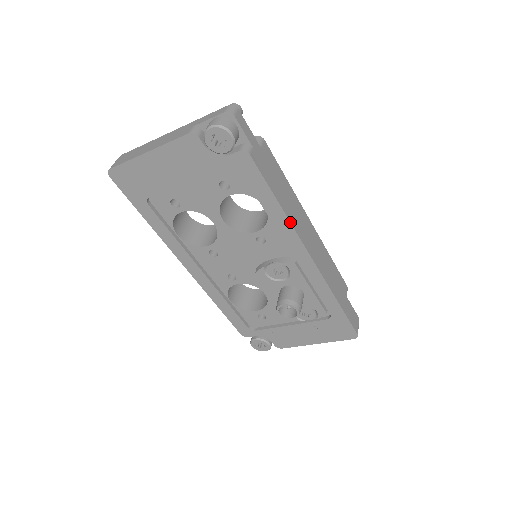
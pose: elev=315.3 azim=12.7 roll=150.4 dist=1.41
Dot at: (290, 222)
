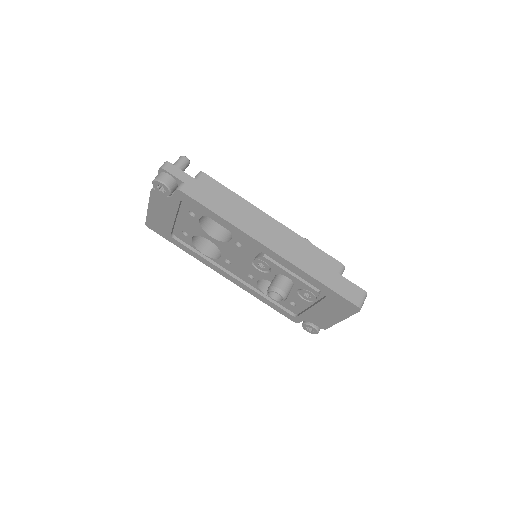
Dot at: (235, 227)
